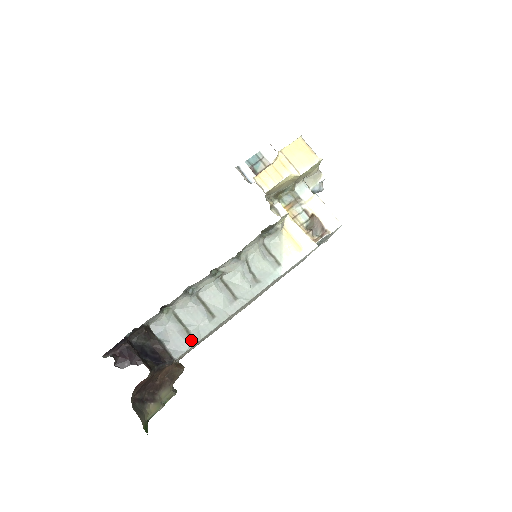
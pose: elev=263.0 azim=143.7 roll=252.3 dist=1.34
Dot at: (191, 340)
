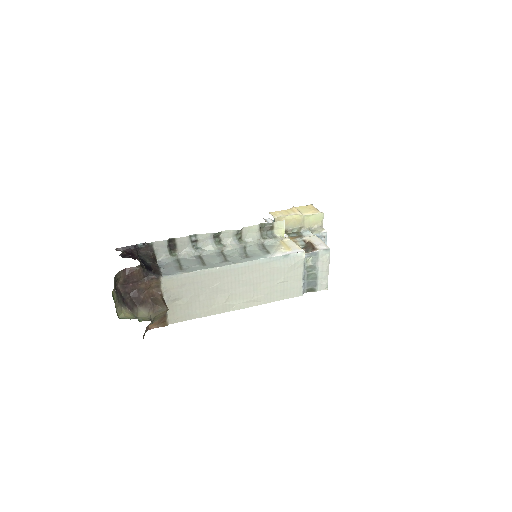
Dot at: (180, 271)
